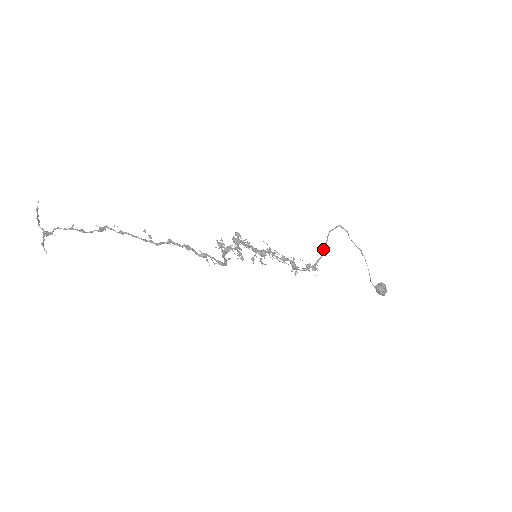
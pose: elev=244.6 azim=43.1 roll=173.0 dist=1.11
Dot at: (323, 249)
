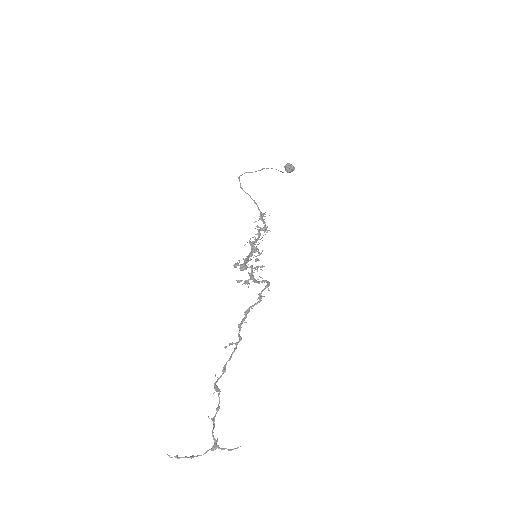
Dot at: occluded
